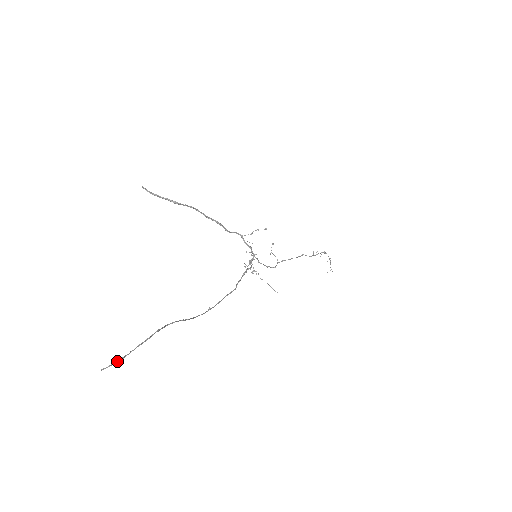
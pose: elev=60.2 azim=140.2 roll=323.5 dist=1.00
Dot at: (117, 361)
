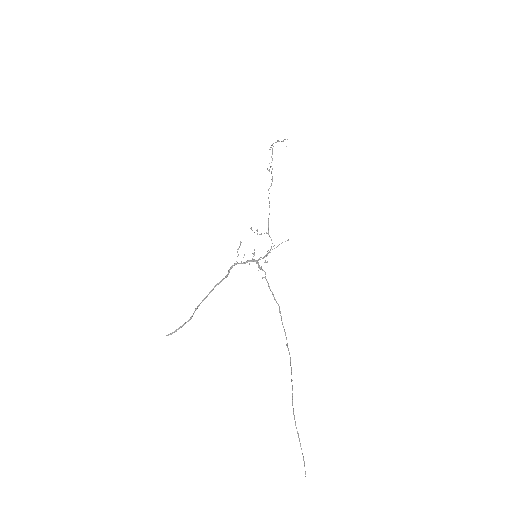
Dot at: occluded
